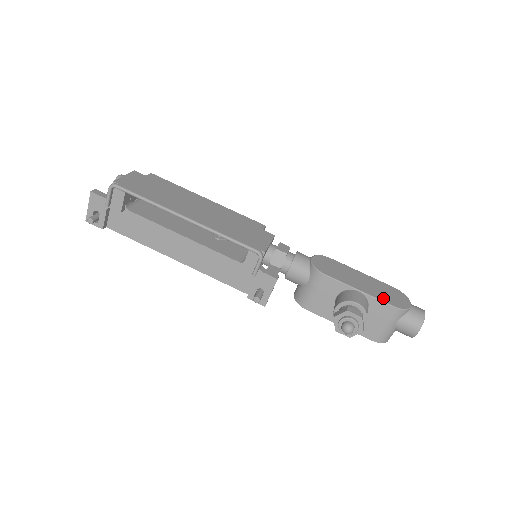
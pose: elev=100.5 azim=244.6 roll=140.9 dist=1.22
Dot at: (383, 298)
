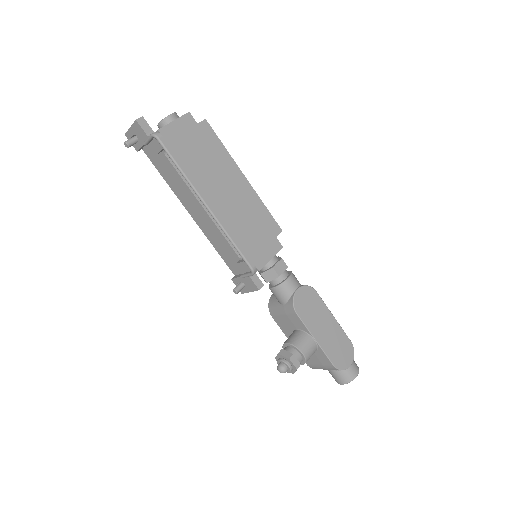
Dot at: (330, 353)
